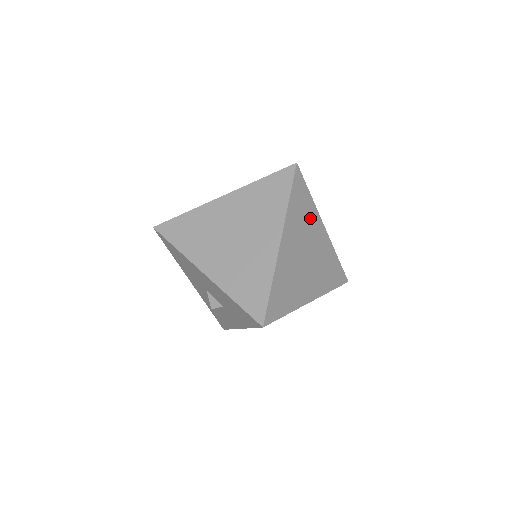
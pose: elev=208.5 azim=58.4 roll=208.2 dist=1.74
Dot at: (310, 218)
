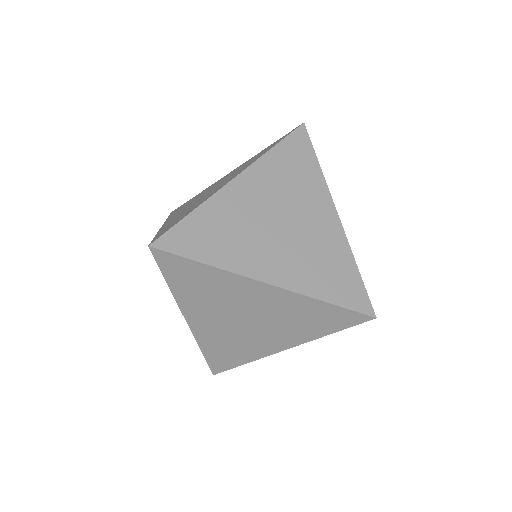
Dot at: (308, 187)
